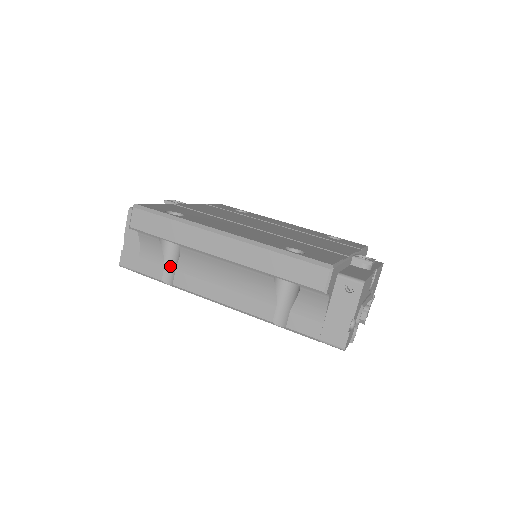
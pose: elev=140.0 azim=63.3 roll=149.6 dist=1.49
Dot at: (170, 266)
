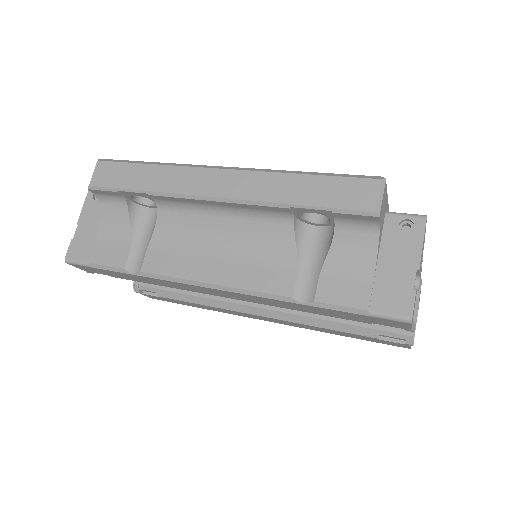
Dot at: (139, 248)
